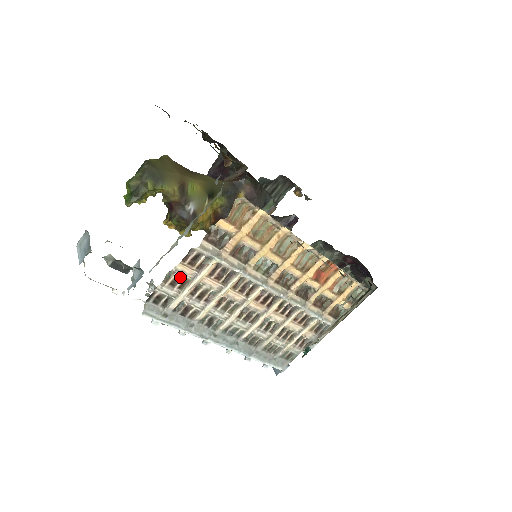
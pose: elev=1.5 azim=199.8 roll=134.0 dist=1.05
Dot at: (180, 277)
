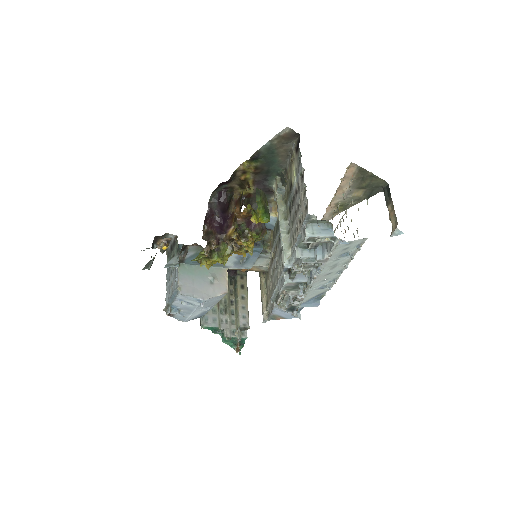
Dot at: occluded
